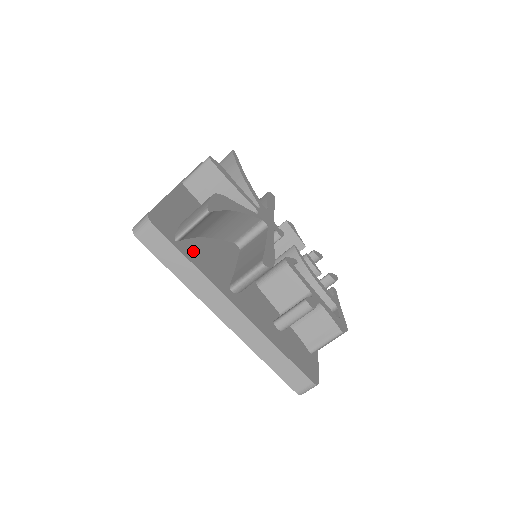
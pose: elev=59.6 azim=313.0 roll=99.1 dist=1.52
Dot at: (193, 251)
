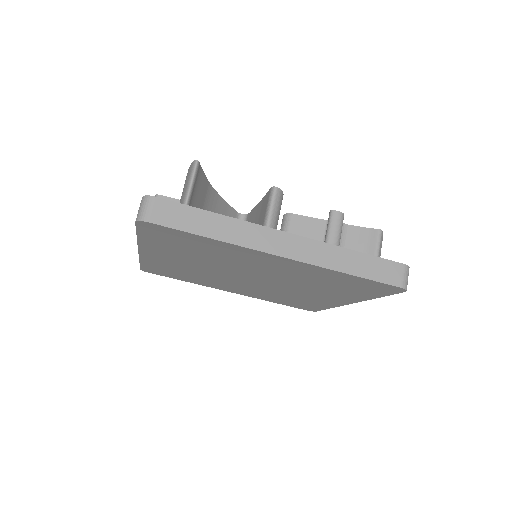
Dot at: occluded
